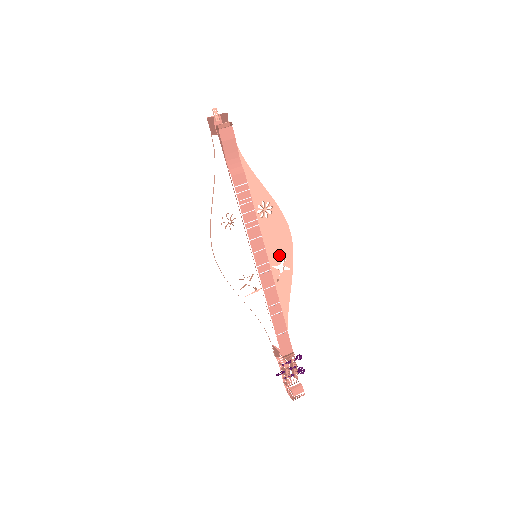
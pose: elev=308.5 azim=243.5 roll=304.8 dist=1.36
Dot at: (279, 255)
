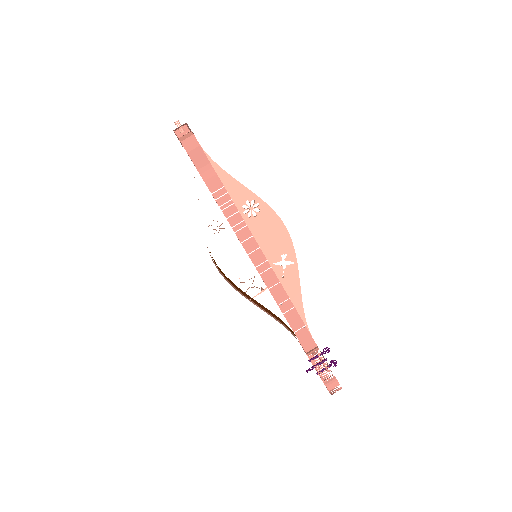
Dot at: (278, 251)
